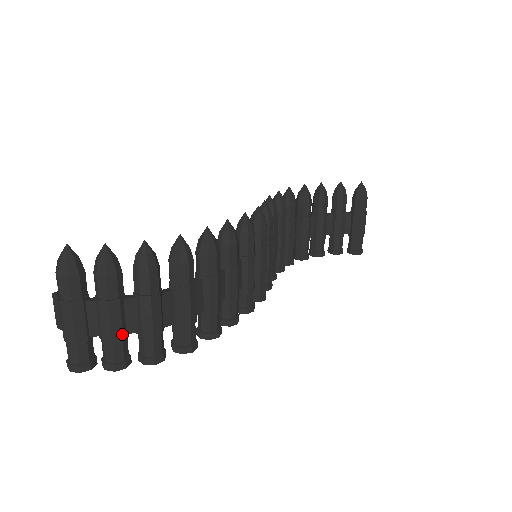
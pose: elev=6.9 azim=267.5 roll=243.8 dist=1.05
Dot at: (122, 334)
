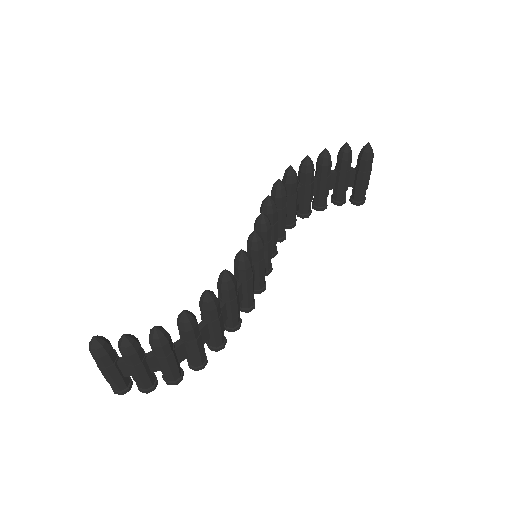
Dot at: (148, 377)
